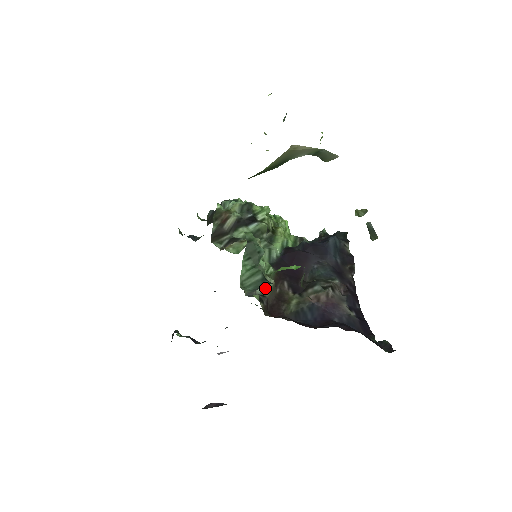
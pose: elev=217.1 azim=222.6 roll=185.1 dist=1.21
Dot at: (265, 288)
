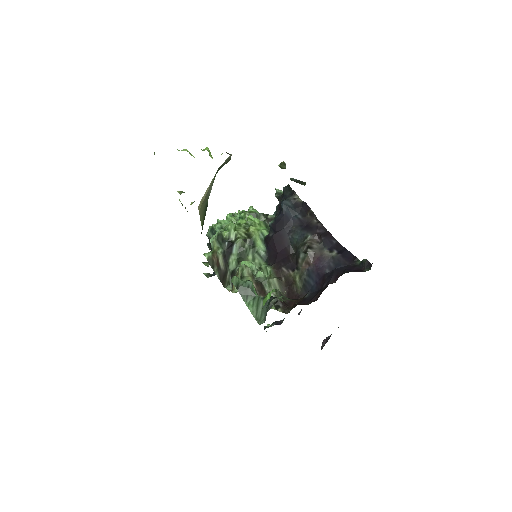
Dot at: occluded
